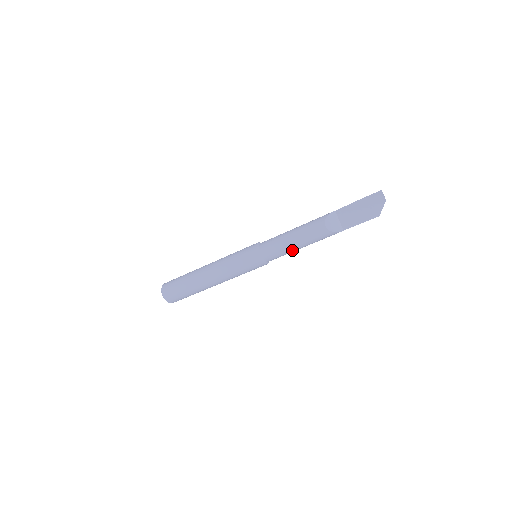
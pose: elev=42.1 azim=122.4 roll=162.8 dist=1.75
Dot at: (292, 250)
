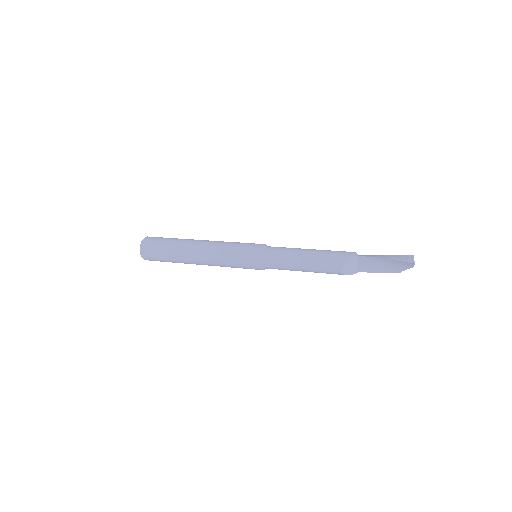
Dot at: occluded
